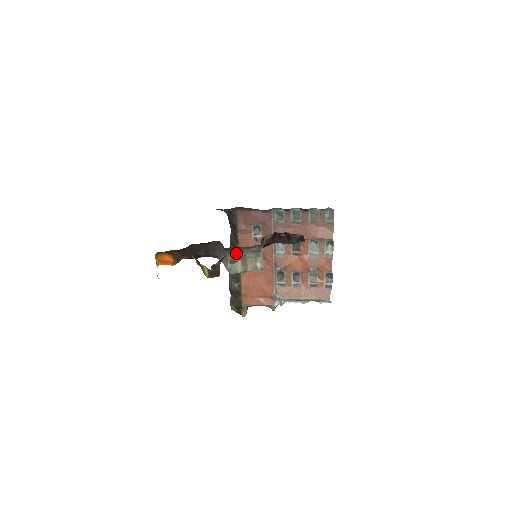
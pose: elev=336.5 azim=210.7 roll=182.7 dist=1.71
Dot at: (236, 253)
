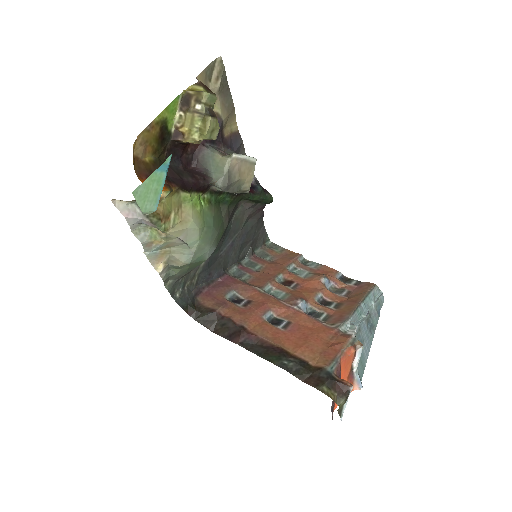
Dot at: occluded
